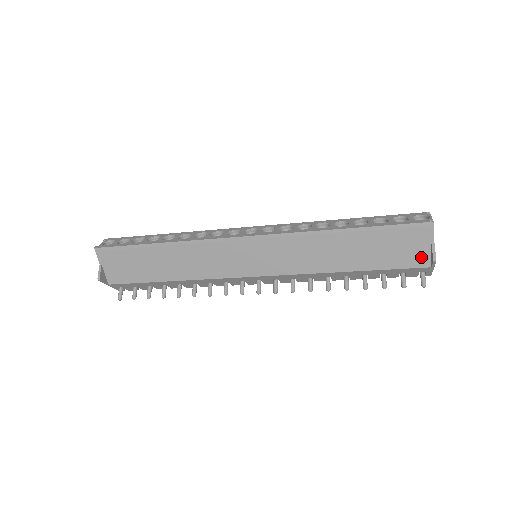
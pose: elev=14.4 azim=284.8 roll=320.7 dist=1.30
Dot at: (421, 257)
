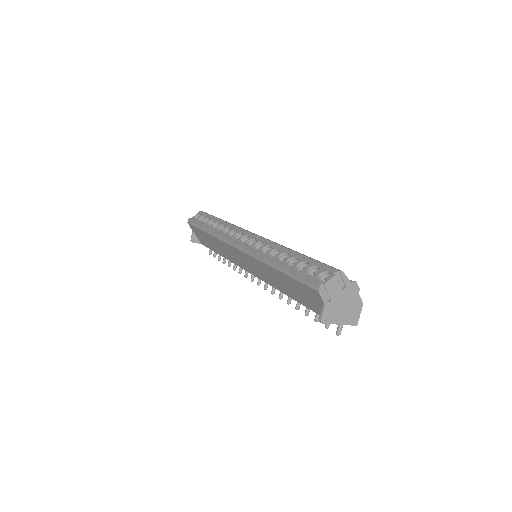
Dot at: occluded
